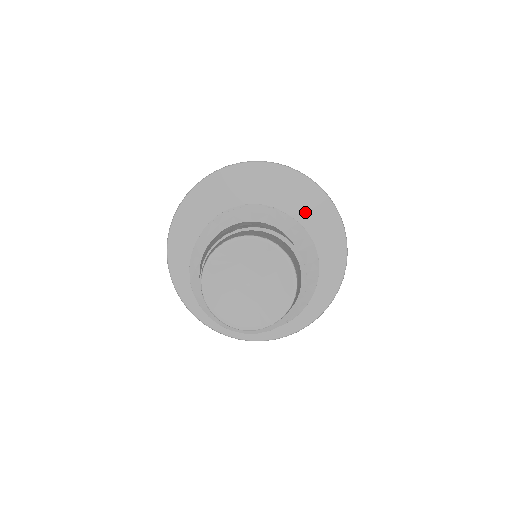
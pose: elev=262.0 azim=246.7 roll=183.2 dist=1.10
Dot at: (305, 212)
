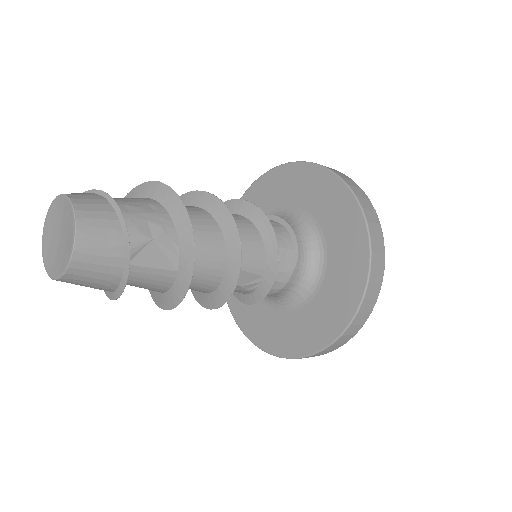
Dot at: (286, 192)
